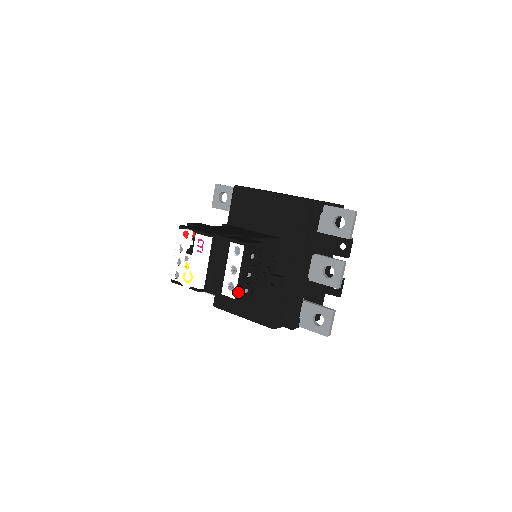
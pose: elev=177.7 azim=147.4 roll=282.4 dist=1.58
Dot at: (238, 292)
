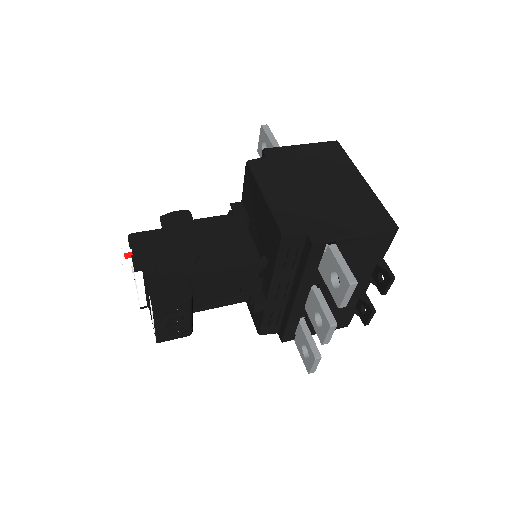
Dot at: (157, 337)
